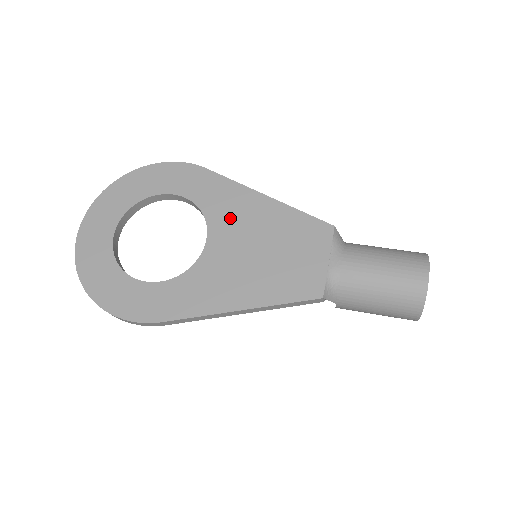
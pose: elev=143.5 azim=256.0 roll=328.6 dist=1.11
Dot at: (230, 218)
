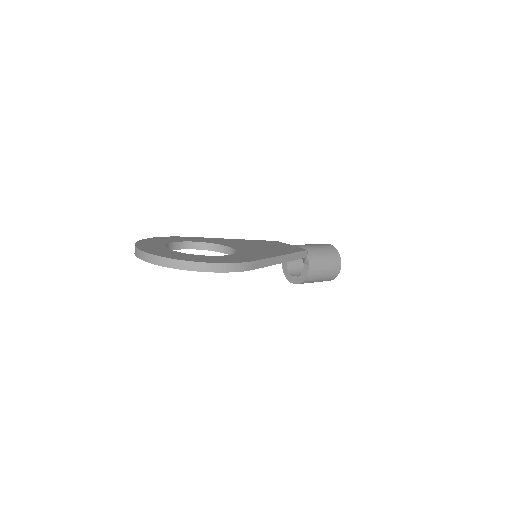
Dot at: (229, 243)
